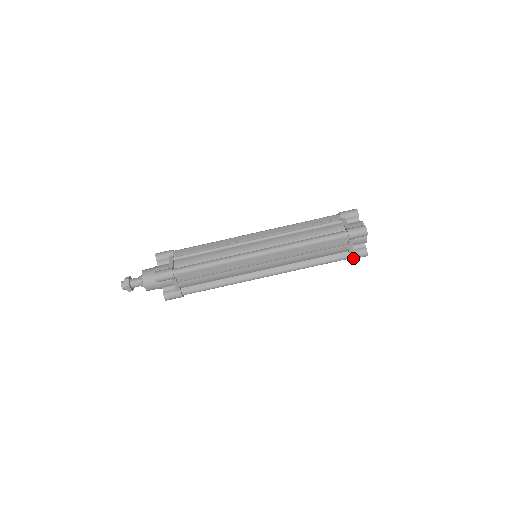
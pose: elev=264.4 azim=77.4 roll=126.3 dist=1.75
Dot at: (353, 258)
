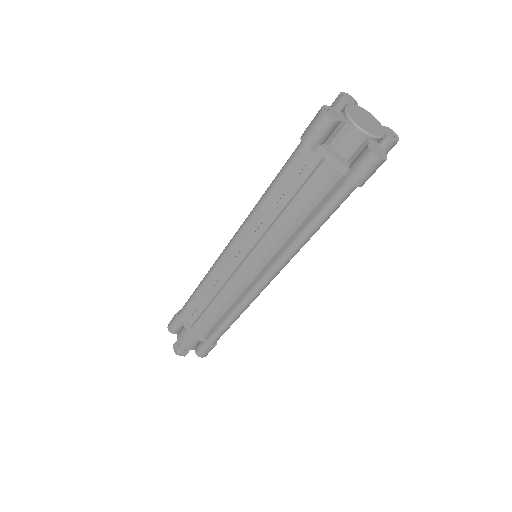
Dot at: occluded
